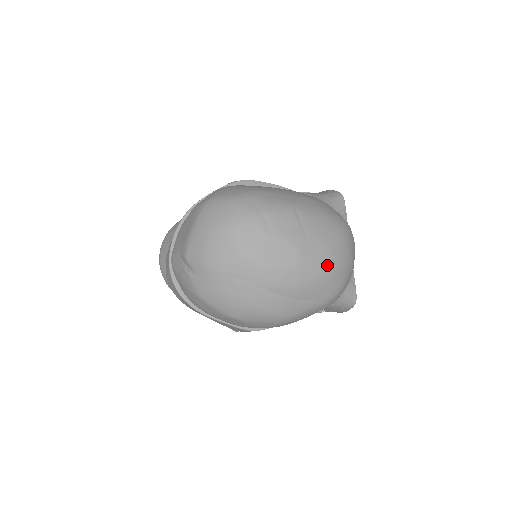
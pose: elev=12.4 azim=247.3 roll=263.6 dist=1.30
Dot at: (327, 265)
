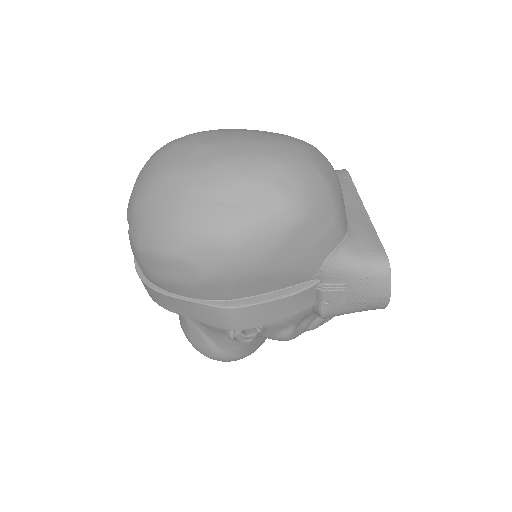
Dot at: (263, 158)
